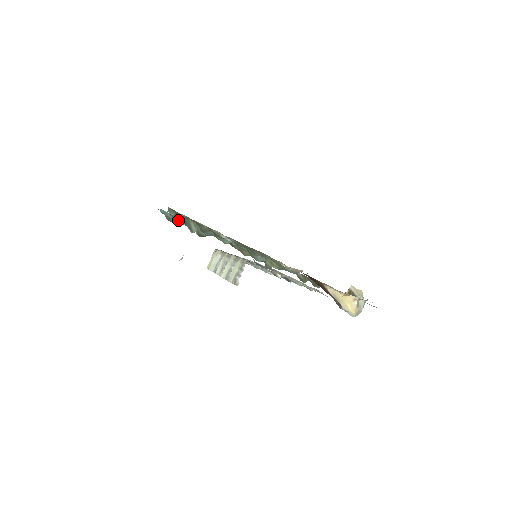
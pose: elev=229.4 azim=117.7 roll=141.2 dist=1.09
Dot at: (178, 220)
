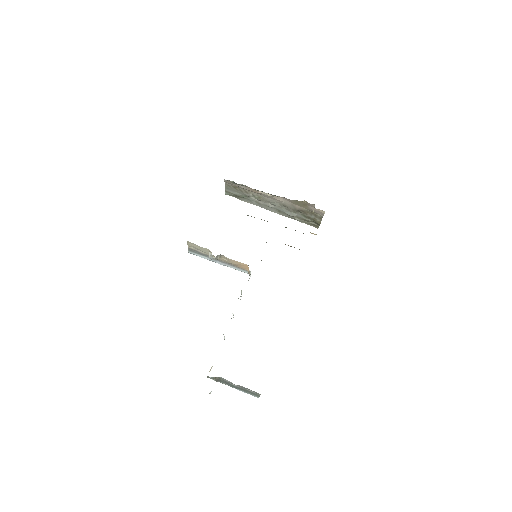
Dot at: occluded
